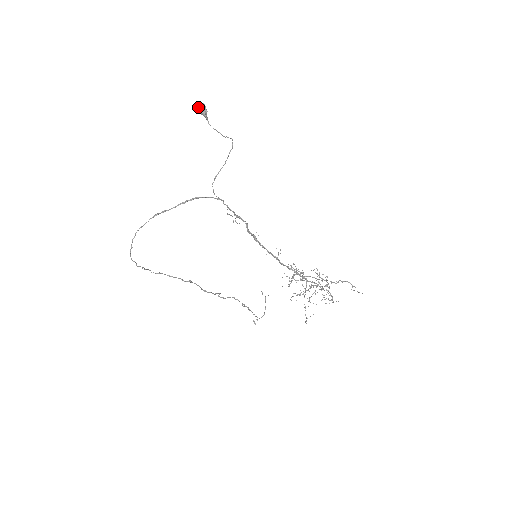
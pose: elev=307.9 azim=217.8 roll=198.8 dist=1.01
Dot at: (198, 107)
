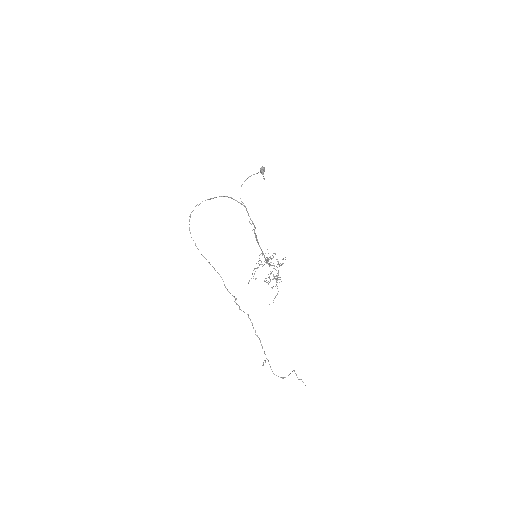
Dot at: (261, 168)
